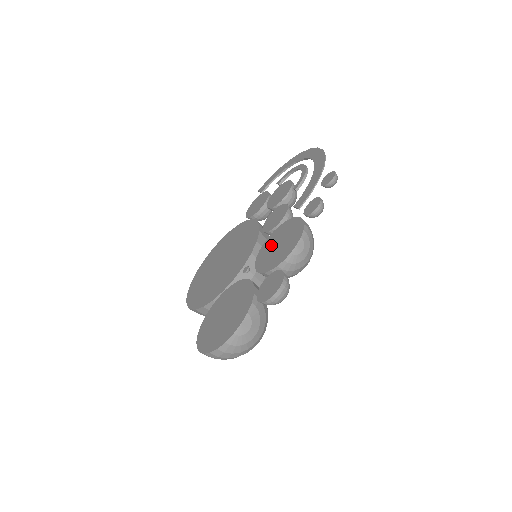
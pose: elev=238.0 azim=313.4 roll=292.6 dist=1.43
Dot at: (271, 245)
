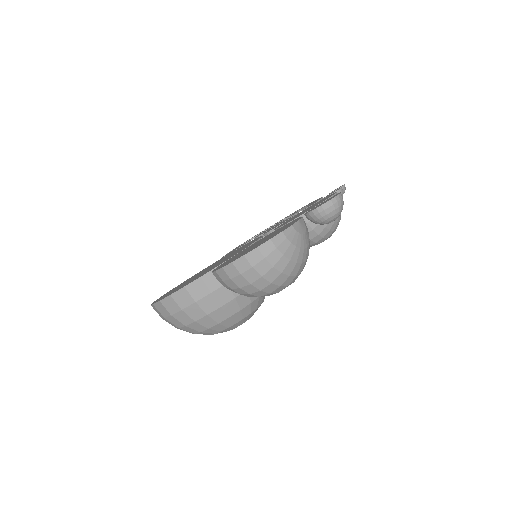
Dot at: (292, 218)
